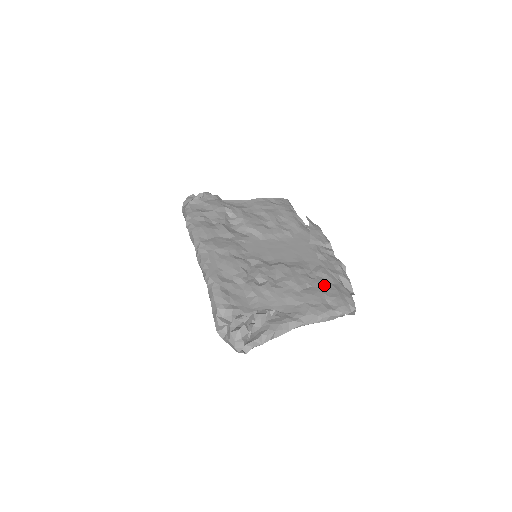
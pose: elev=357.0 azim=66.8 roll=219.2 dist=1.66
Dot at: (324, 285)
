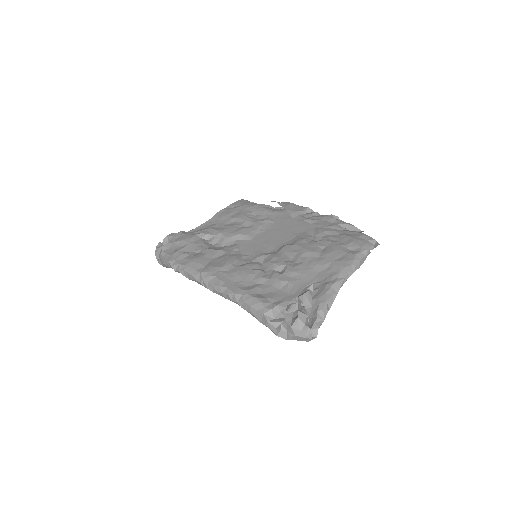
Dot at: (334, 239)
